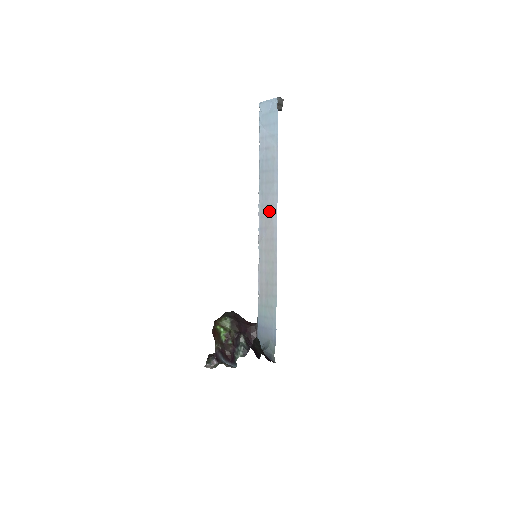
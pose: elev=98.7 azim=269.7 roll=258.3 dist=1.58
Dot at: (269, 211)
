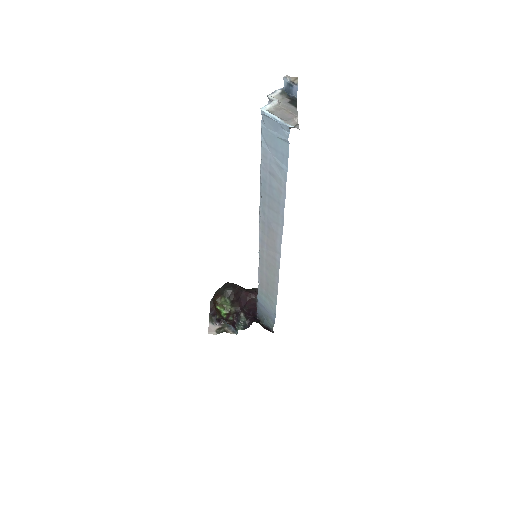
Dot at: (272, 235)
